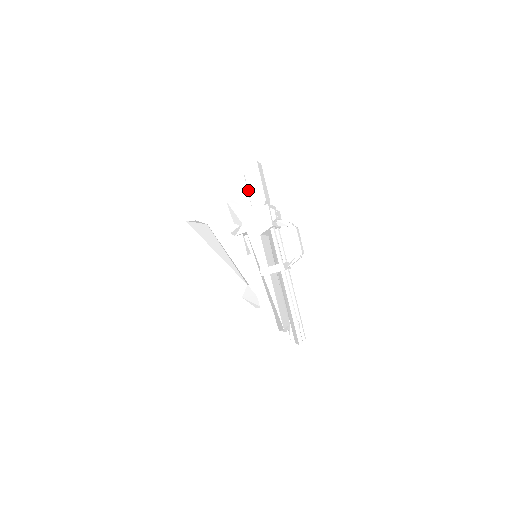
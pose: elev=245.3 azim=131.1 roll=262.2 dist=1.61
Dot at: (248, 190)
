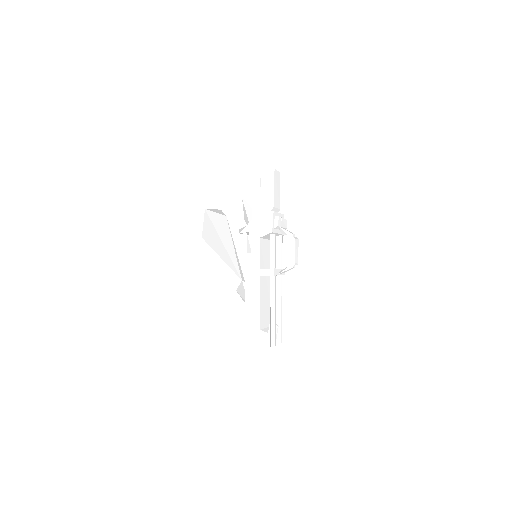
Dot at: (260, 194)
